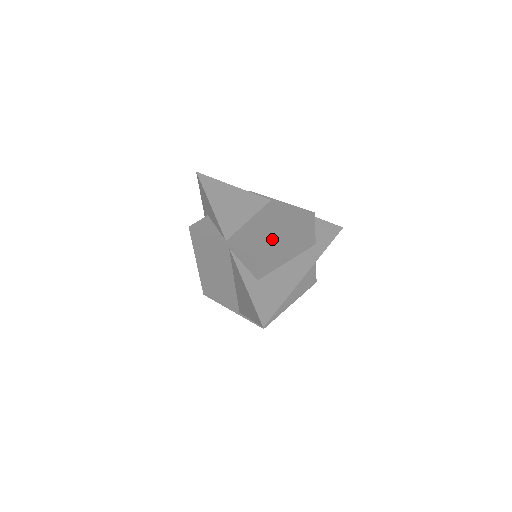
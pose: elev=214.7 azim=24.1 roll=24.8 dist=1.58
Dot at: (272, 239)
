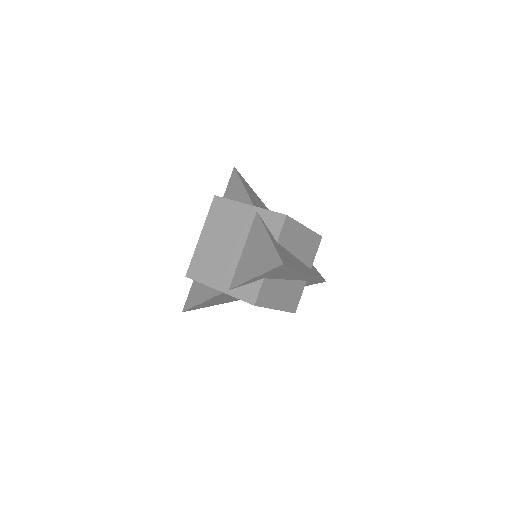
Dot at: occluded
